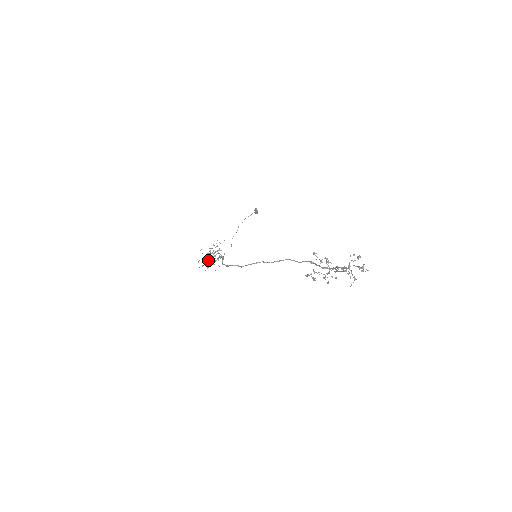
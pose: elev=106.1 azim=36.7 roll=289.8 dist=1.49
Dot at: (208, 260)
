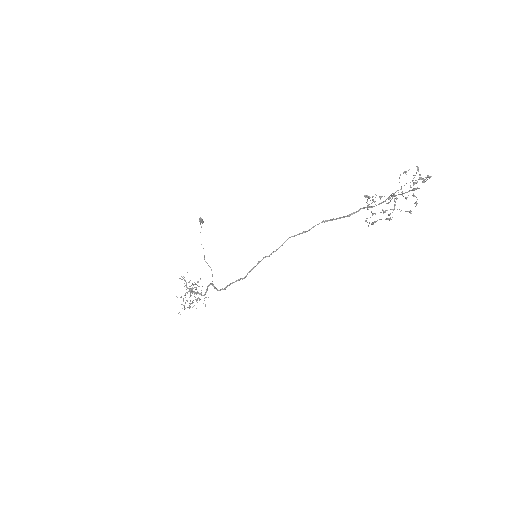
Dot at: occluded
